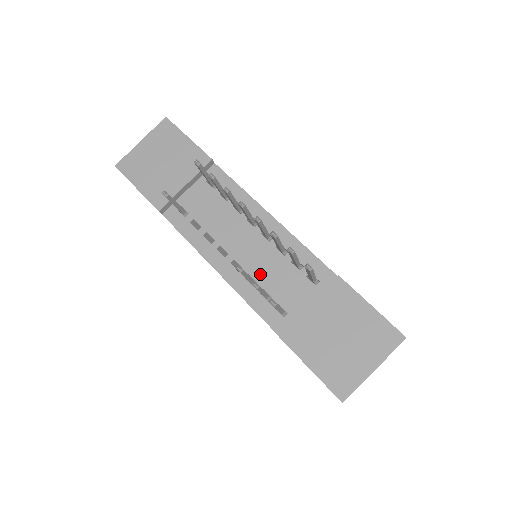
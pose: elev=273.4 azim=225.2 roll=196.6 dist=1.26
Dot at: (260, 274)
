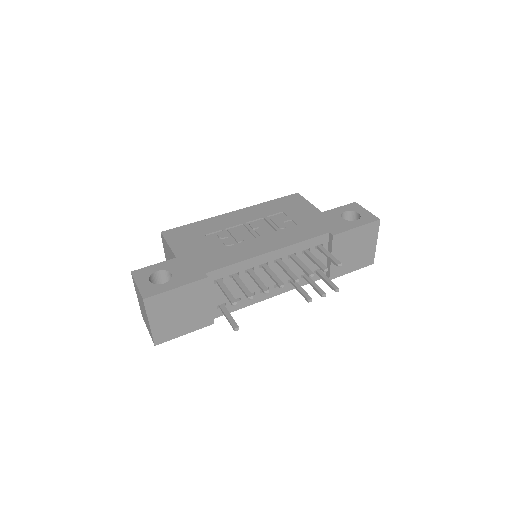
Dot at: occluded
